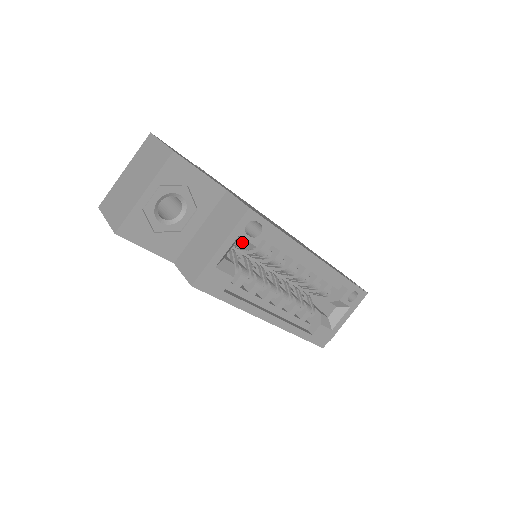
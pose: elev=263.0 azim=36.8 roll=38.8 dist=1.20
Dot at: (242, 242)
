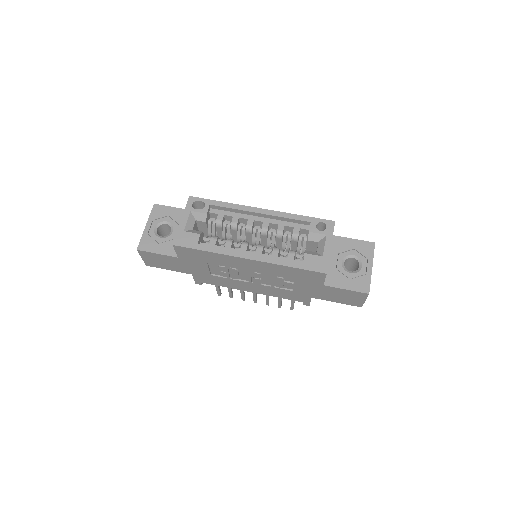
Dot at: (197, 216)
